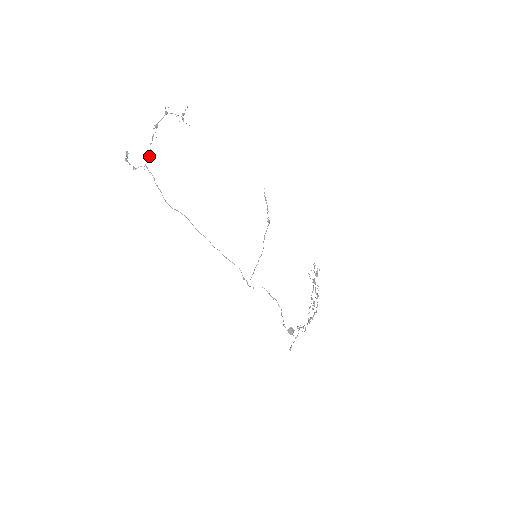
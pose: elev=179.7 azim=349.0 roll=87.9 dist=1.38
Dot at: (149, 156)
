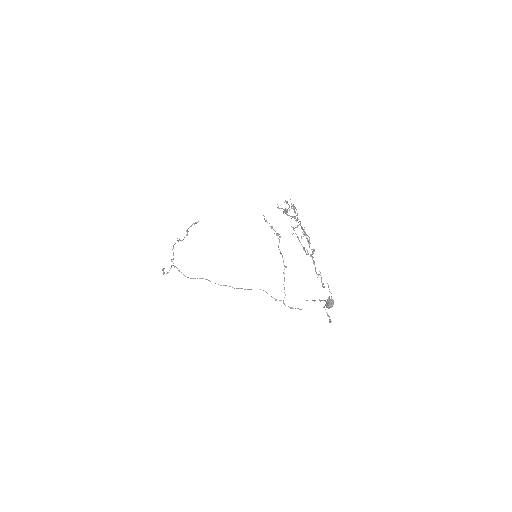
Dot at: (173, 258)
